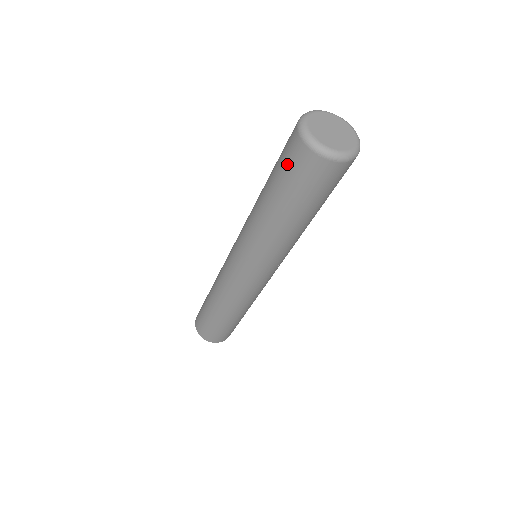
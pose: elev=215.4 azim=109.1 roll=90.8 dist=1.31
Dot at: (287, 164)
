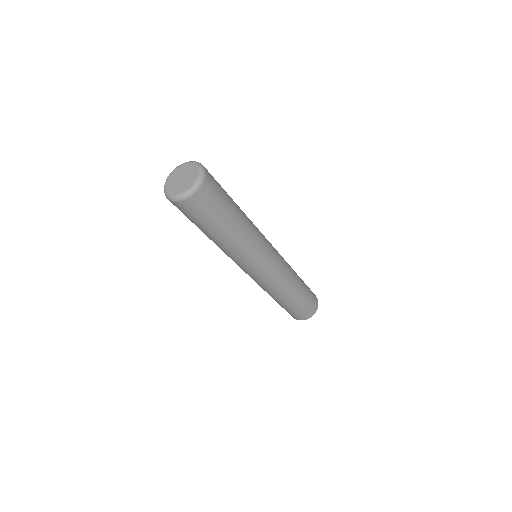
Dot at: occluded
